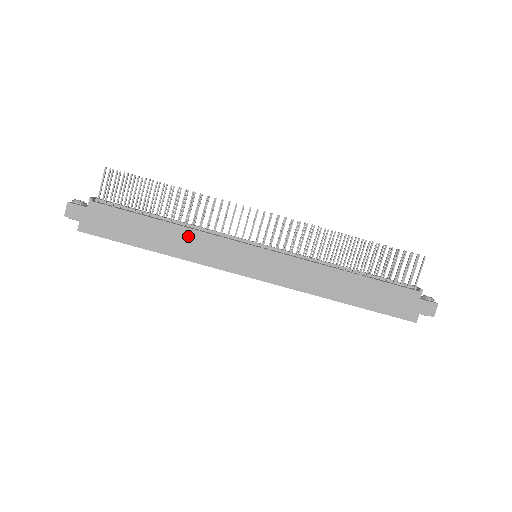
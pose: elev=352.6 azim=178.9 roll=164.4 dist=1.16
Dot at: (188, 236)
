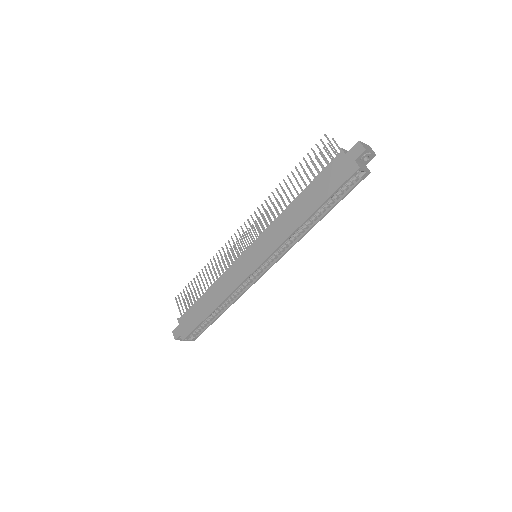
Dot at: (218, 286)
